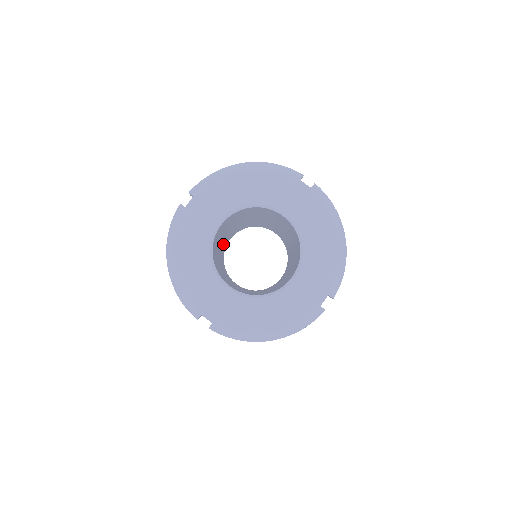
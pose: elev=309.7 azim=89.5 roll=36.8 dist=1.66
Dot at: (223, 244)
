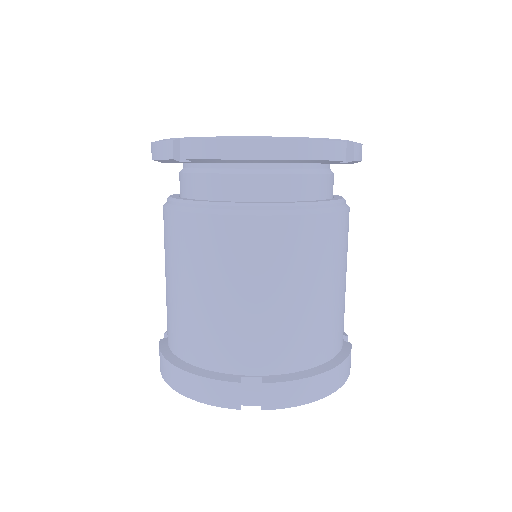
Dot at: occluded
